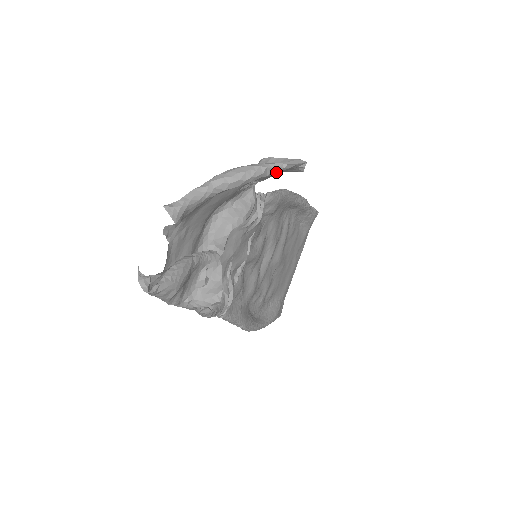
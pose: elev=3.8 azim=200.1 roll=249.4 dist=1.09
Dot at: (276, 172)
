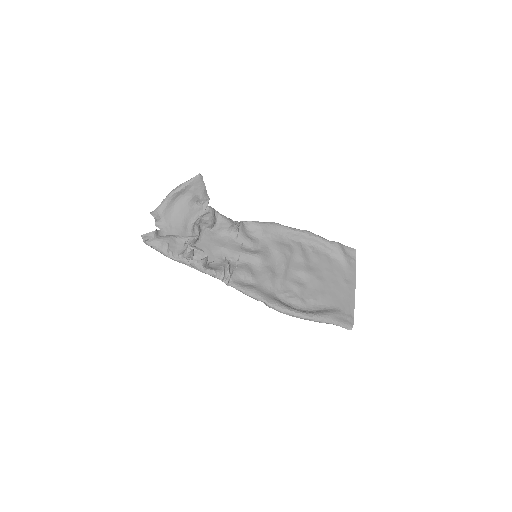
Dot at: (189, 183)
